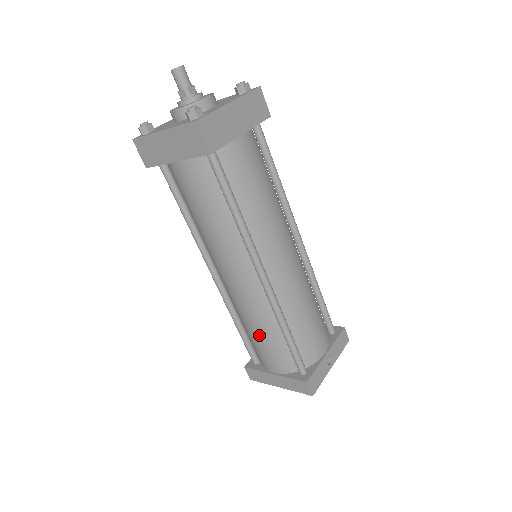
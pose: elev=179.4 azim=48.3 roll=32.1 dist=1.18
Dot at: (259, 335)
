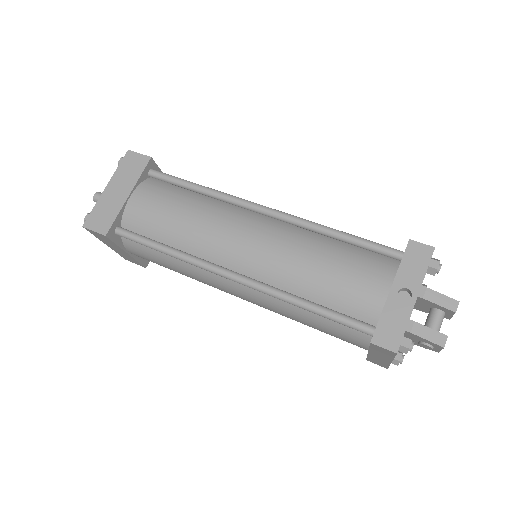
Dot at: (308, 325)
